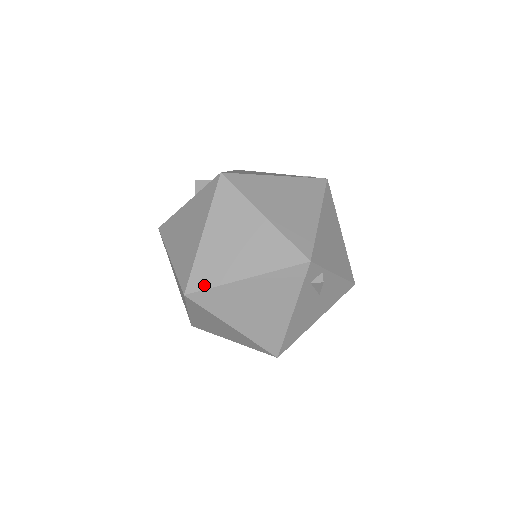
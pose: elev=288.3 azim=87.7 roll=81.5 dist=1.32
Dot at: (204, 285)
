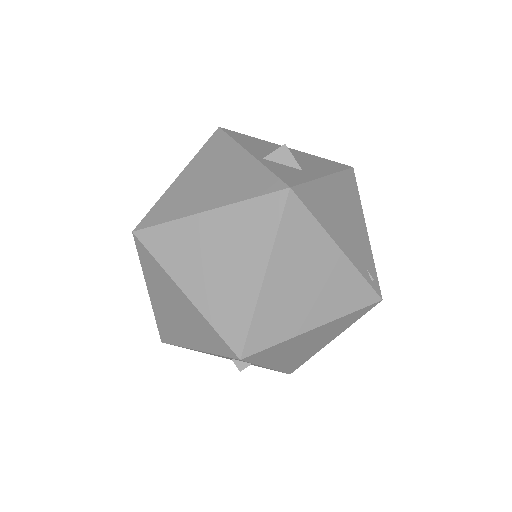
Dot at: (153, 249)
